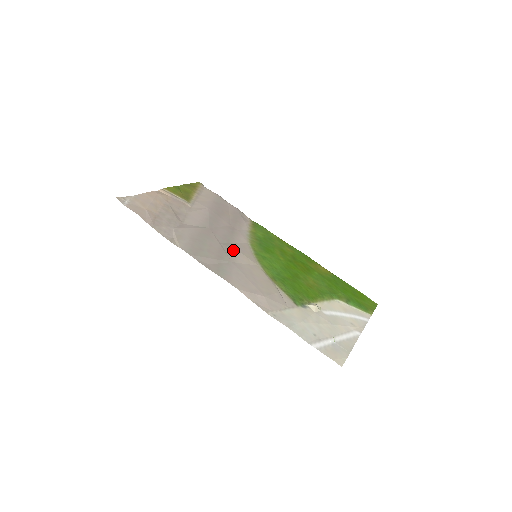
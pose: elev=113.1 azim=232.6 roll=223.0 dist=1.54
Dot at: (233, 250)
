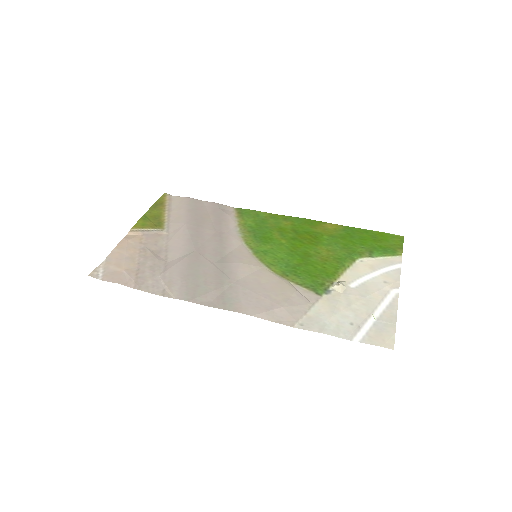
Dot at: (230, 265)
